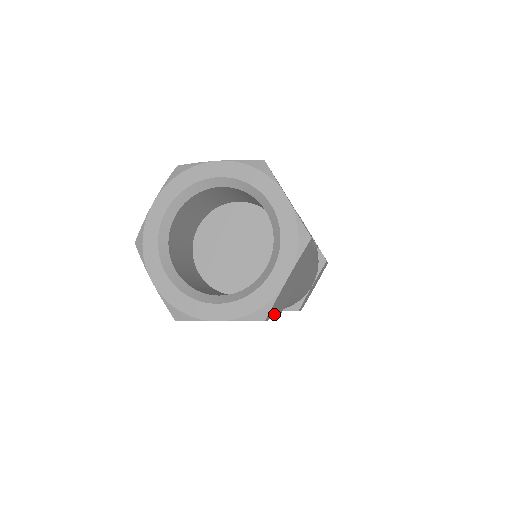
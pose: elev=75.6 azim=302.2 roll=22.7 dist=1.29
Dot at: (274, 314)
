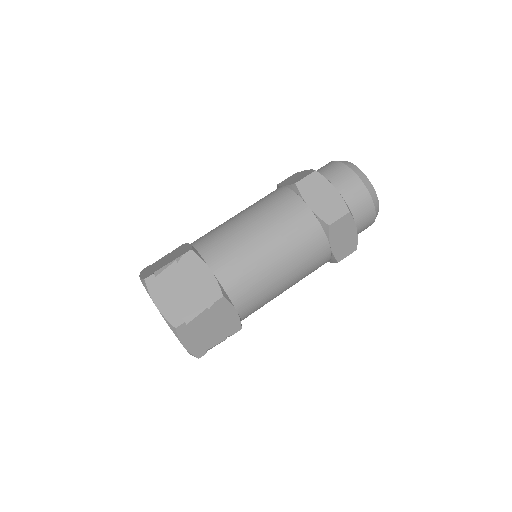
Dot at: (217, 343)
